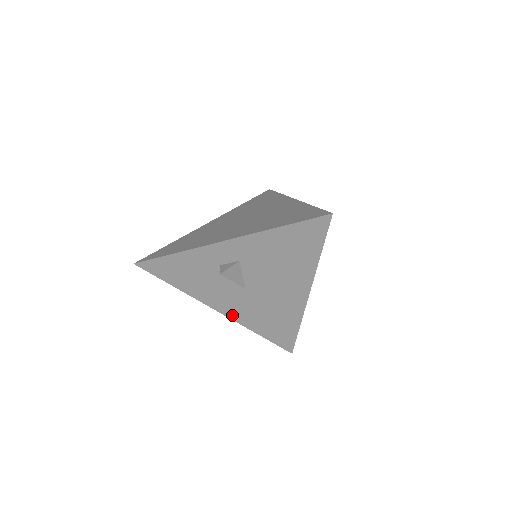
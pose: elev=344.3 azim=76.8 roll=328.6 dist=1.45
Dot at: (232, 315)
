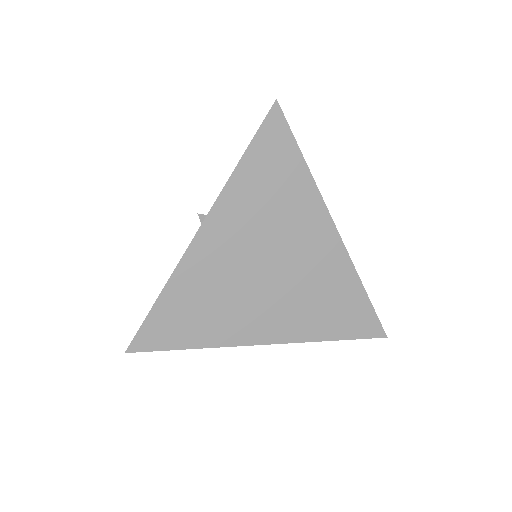
Dot at: occluded
